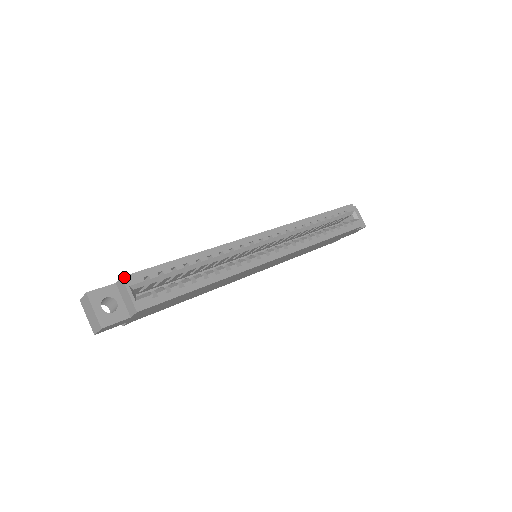
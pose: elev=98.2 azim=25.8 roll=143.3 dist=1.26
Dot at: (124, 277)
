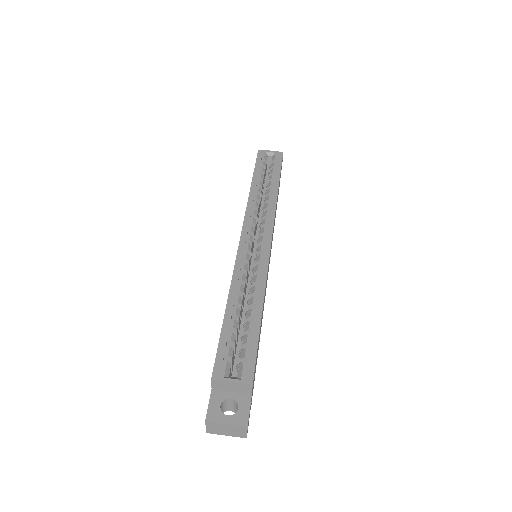
Dot at: (213, 377)
